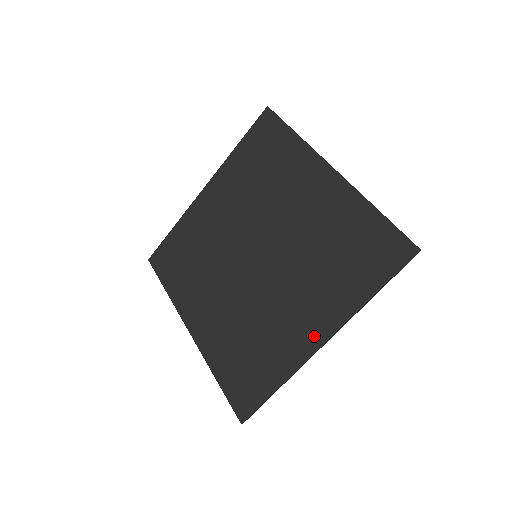
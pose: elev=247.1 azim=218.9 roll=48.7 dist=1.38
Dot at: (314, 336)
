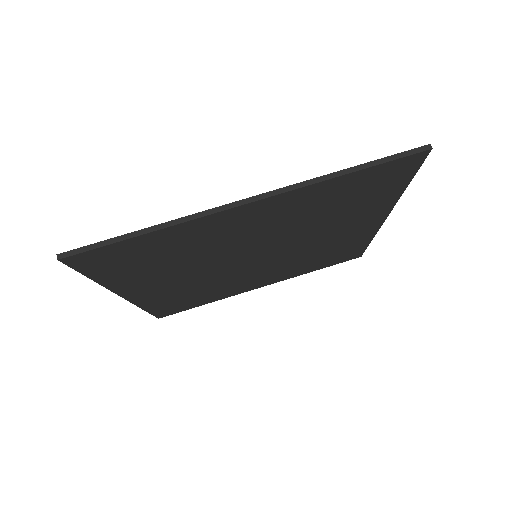
Dot at: occluded
